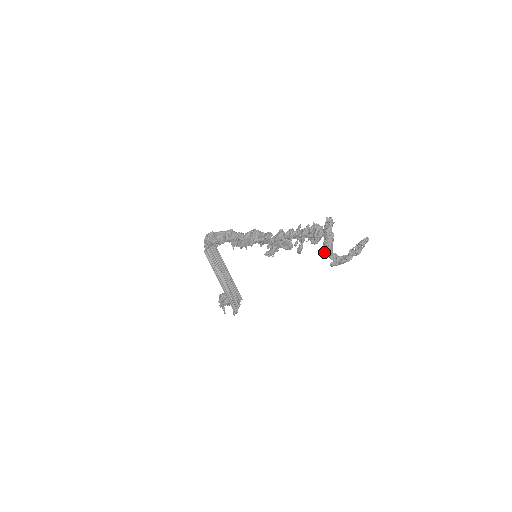
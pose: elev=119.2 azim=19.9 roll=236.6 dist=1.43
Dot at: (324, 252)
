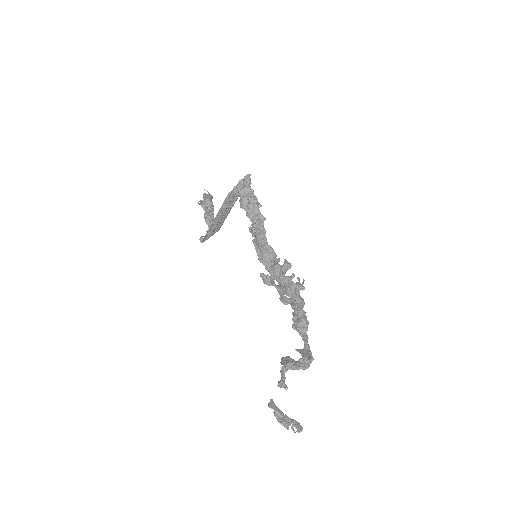
Dot at: (283, 365)
